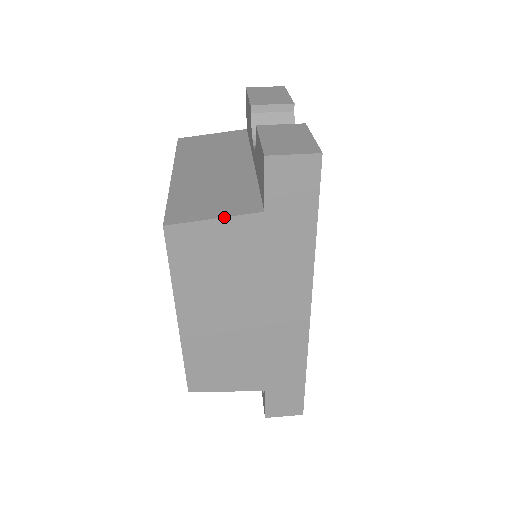
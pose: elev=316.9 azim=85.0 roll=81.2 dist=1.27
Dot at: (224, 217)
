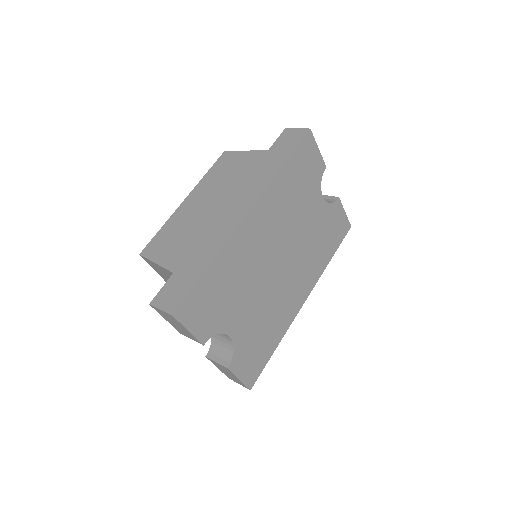
Dot at: (250, 151)
